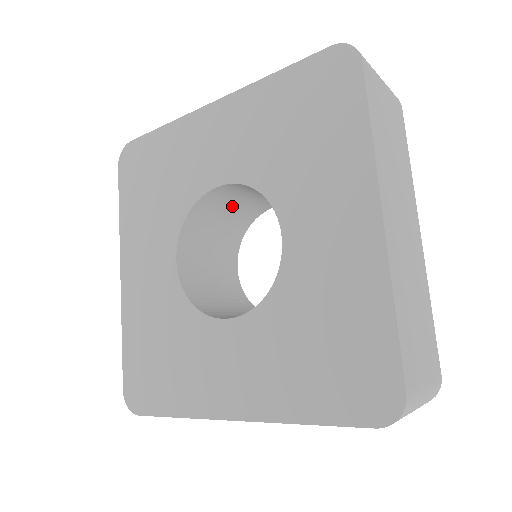
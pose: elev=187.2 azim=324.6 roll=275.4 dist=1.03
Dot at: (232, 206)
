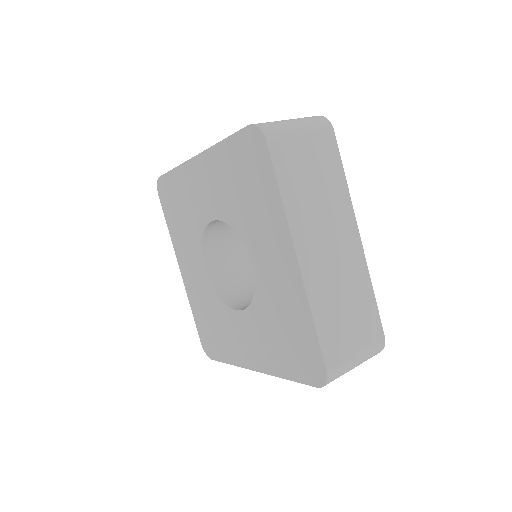
Dot at: occluded
